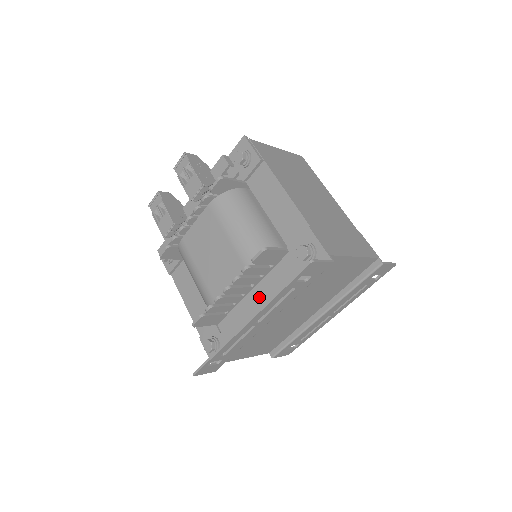
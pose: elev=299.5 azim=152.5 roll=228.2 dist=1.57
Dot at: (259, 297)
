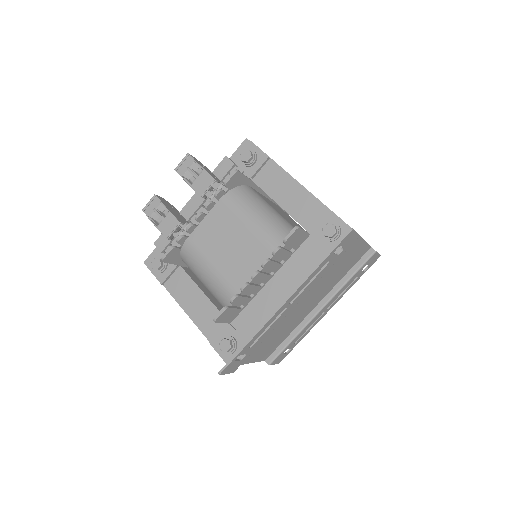
Dot at: (281, 284)
